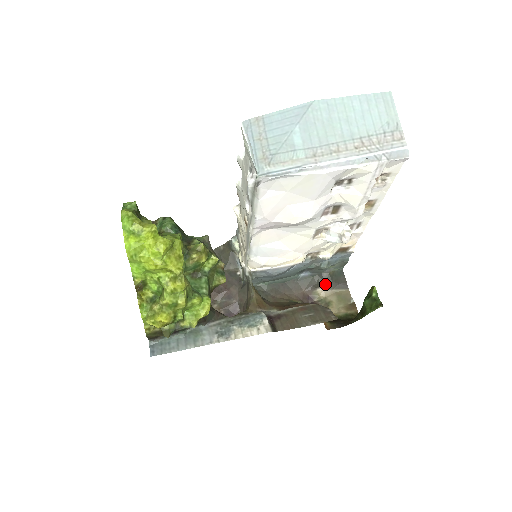
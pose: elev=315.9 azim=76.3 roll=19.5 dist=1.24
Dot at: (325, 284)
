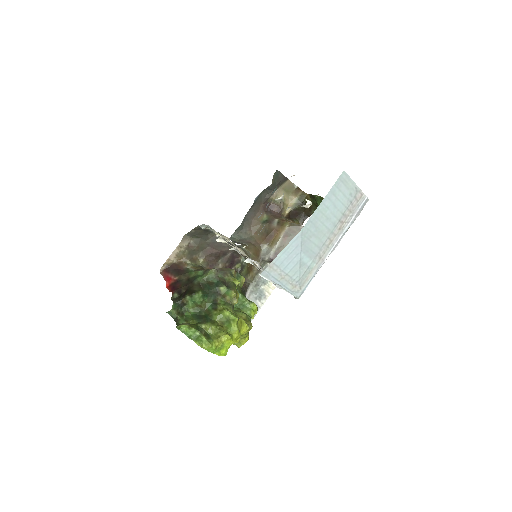
Dot at: occluded
